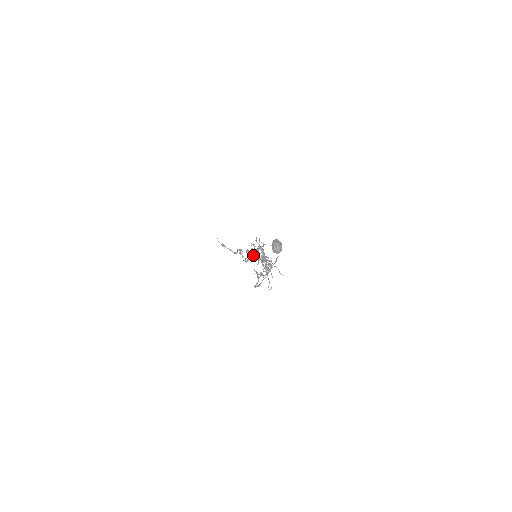
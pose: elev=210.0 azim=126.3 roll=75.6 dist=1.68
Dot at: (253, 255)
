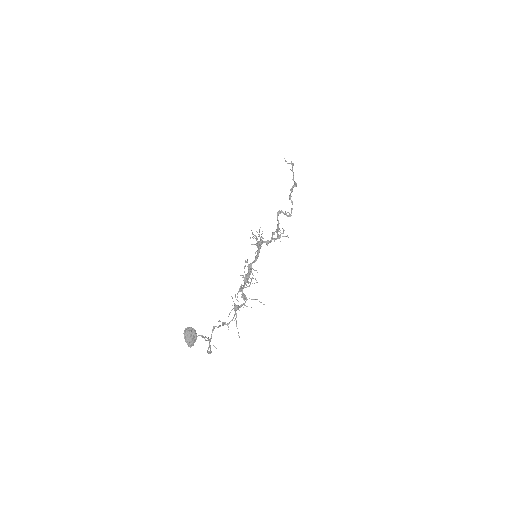
Dot at: (276, 229)
